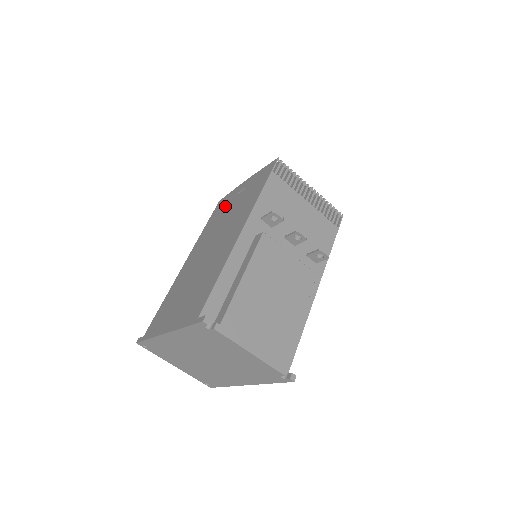
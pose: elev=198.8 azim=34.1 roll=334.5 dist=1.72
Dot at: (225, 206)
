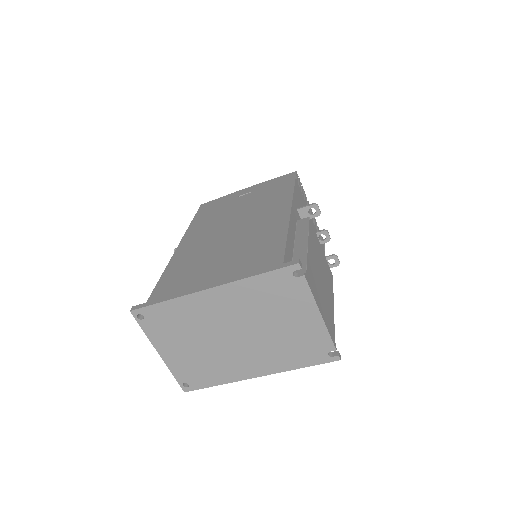
Dot at: (223, 205)
